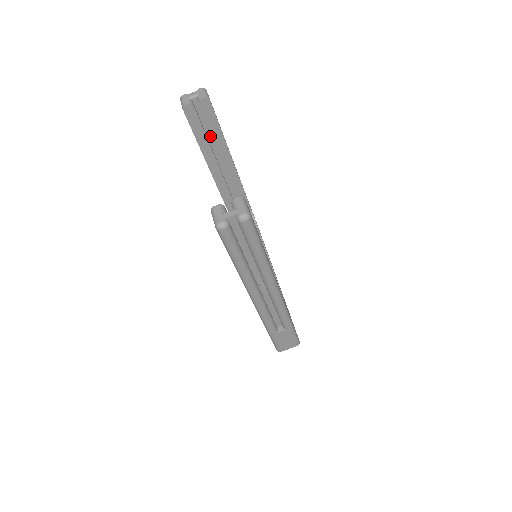
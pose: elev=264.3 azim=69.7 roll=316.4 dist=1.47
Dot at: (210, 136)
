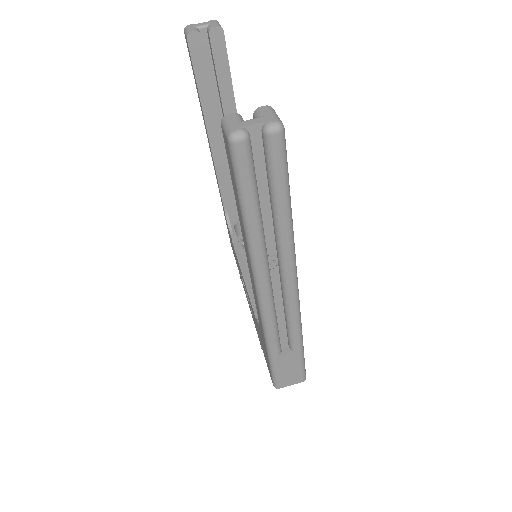
Dot at: (215, 90)
